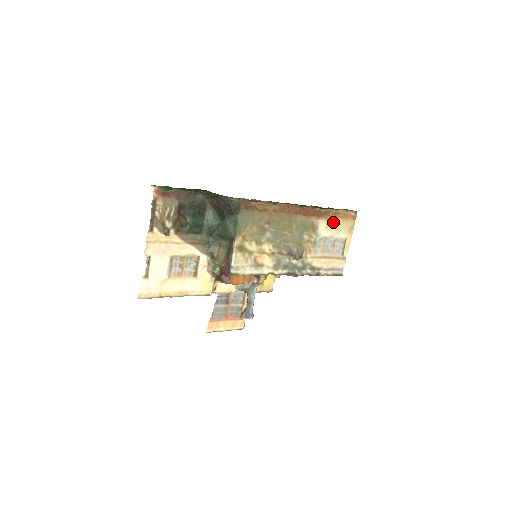
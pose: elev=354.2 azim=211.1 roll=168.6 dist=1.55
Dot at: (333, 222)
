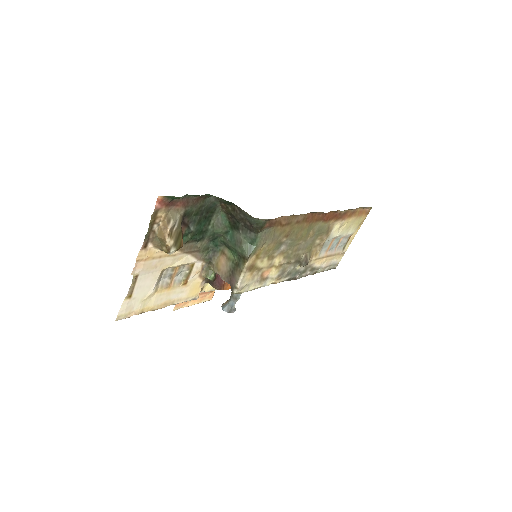
Dot at: (347, 221)
